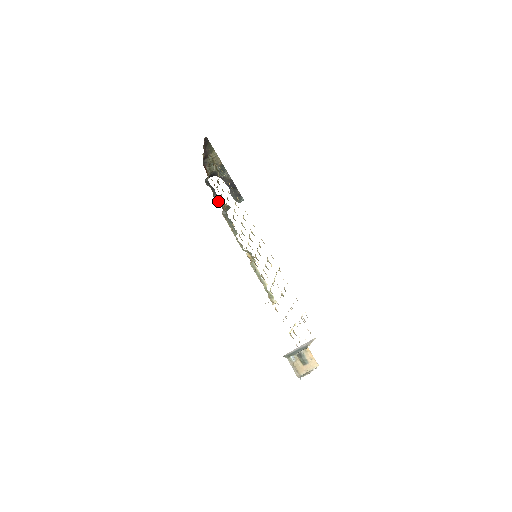
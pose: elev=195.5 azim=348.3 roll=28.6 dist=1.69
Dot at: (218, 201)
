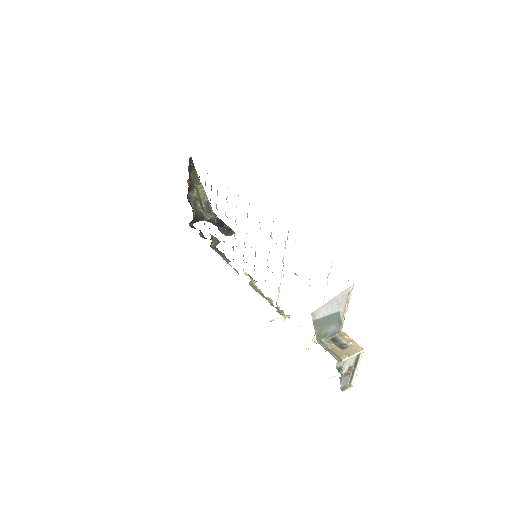
Dot at: (205, 238)
